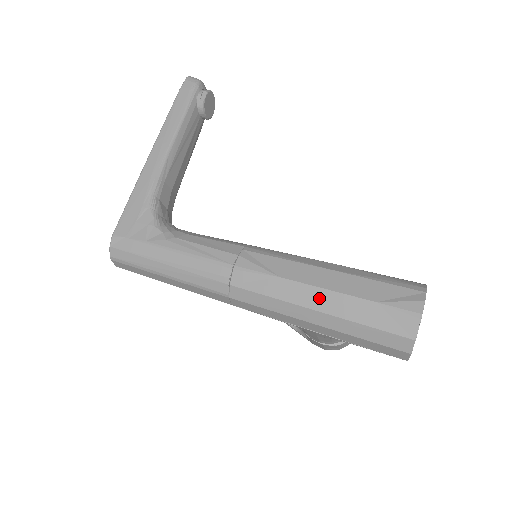
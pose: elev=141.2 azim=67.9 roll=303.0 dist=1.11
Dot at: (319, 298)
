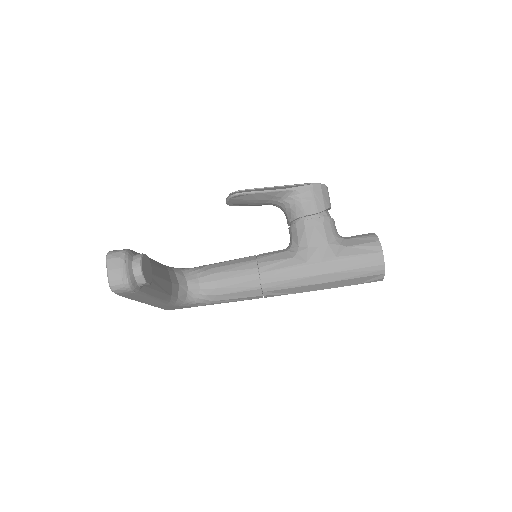
Dot at: occluded
